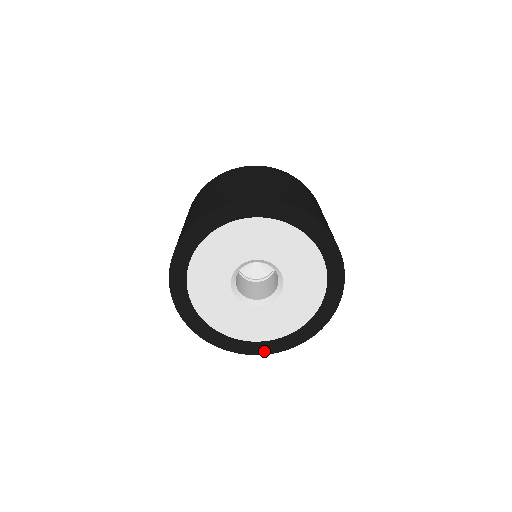
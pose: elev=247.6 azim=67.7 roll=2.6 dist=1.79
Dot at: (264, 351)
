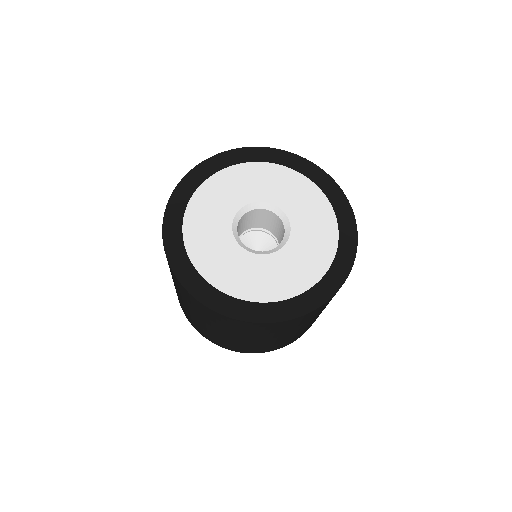
Dot at: (225, 310)
